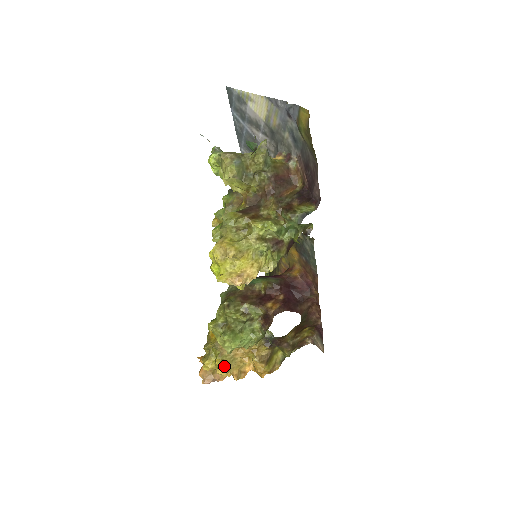
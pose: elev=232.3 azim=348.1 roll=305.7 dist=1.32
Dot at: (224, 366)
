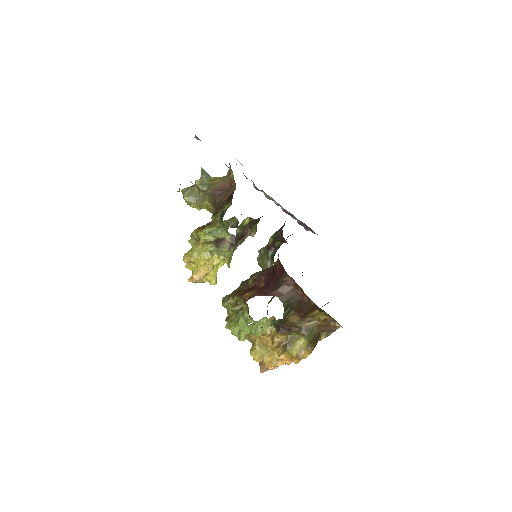
Dot at: (257, 354)
